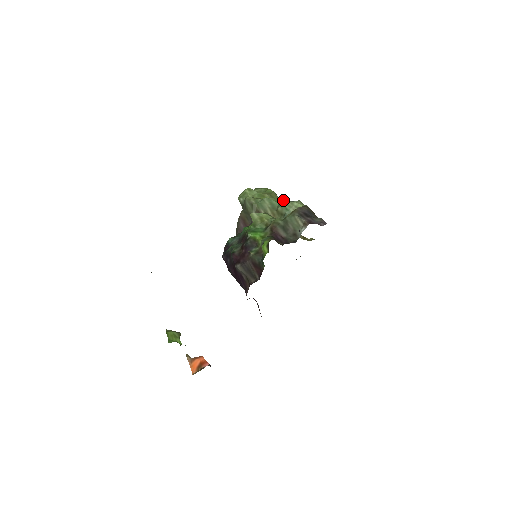
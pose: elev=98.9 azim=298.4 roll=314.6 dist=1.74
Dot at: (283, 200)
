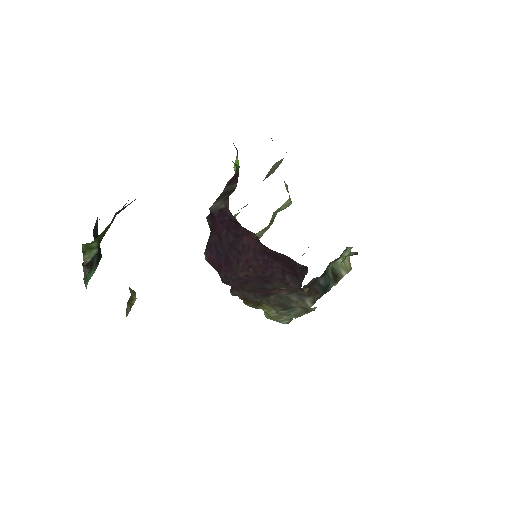
Dot at: occluded
